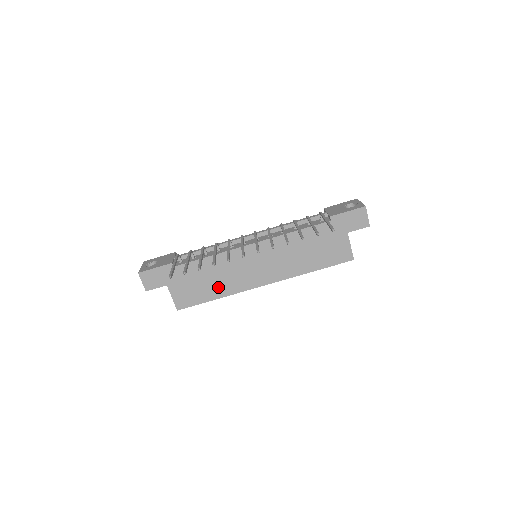
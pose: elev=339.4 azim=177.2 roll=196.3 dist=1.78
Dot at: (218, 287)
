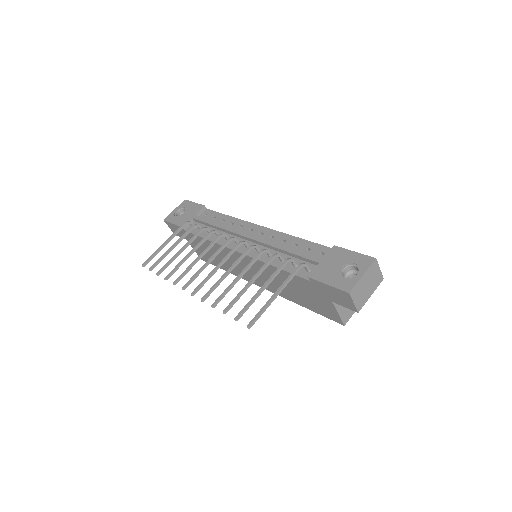
Dot at: (224, 264)
